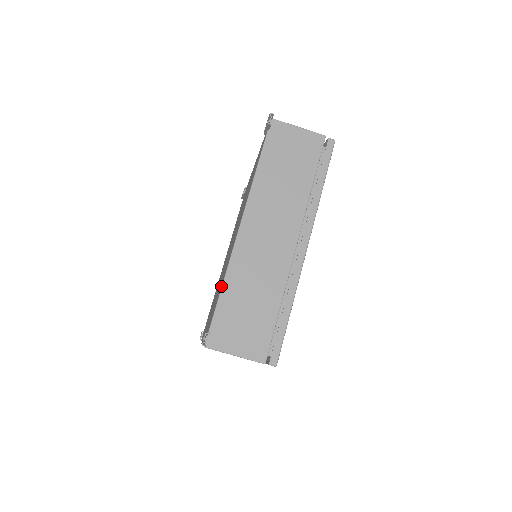
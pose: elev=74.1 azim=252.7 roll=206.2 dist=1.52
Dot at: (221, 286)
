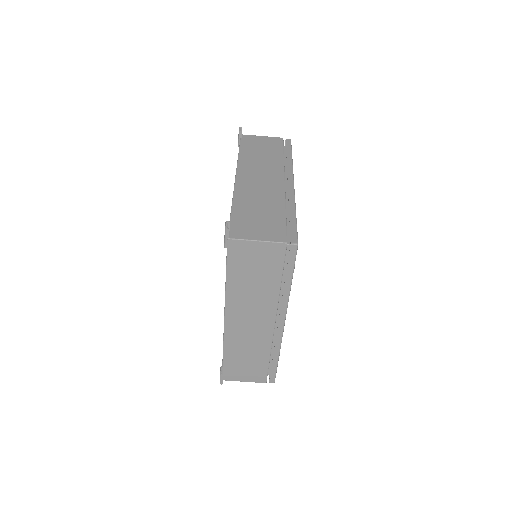
Dot at: occluded
